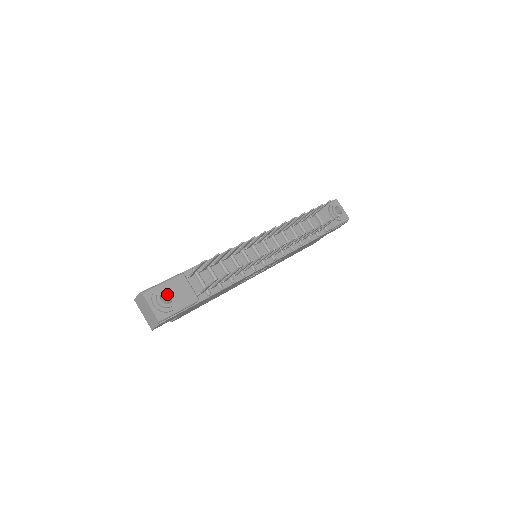
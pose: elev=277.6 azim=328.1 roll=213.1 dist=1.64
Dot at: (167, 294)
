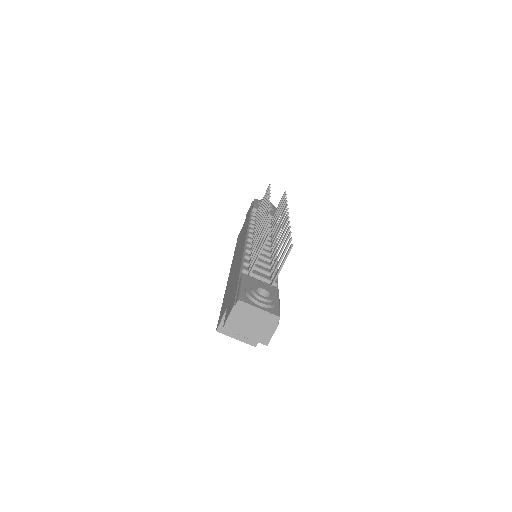
Dot at: occluded
